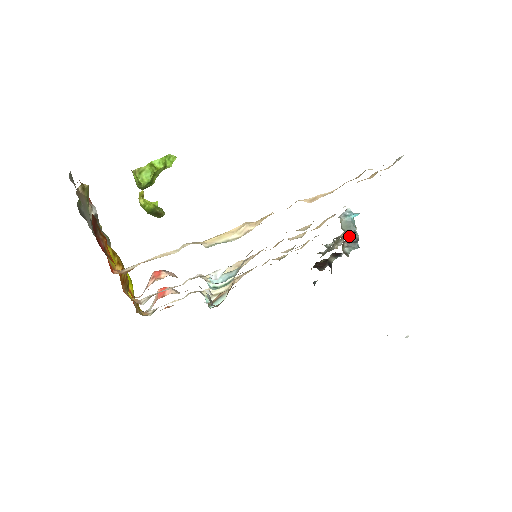
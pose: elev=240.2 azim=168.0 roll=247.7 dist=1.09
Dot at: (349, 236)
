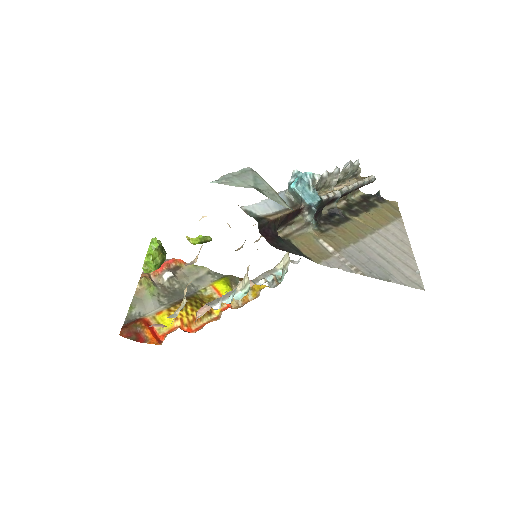
Dot at: (285, 222)
